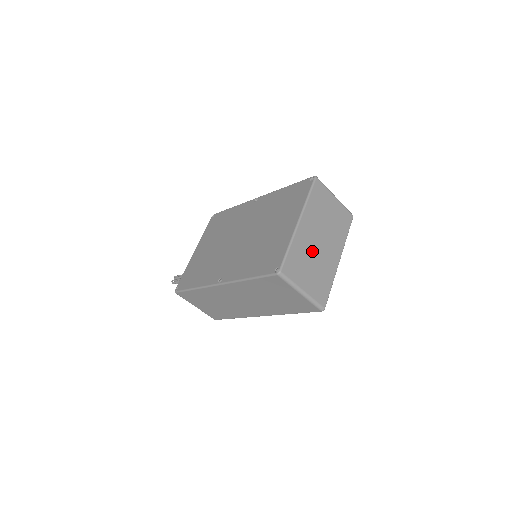
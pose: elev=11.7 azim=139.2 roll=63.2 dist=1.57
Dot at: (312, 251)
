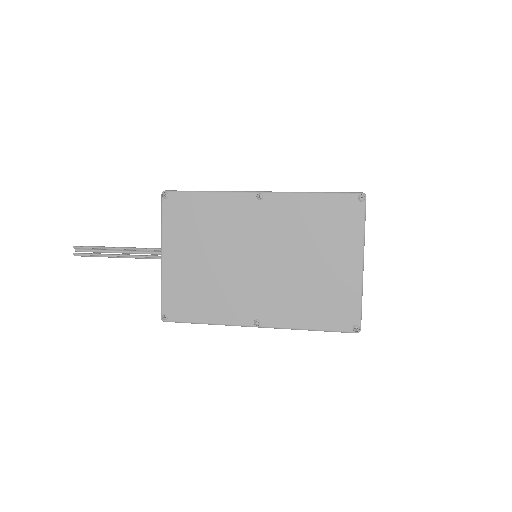
Dot at: occluded
